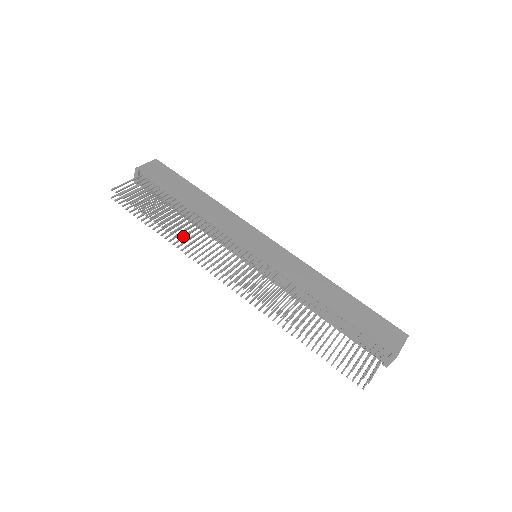
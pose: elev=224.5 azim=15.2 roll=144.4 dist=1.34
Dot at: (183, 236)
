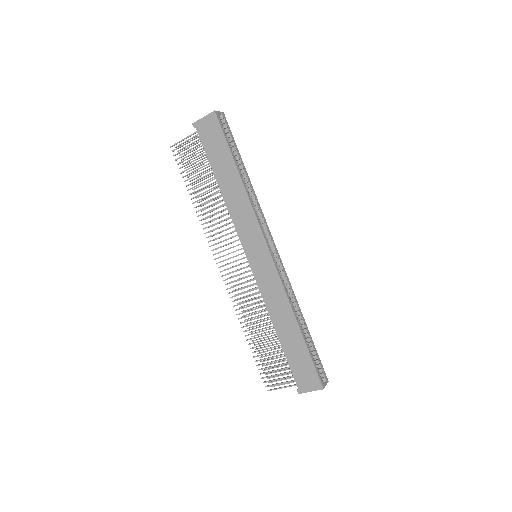
Dot at: (204, 218)
